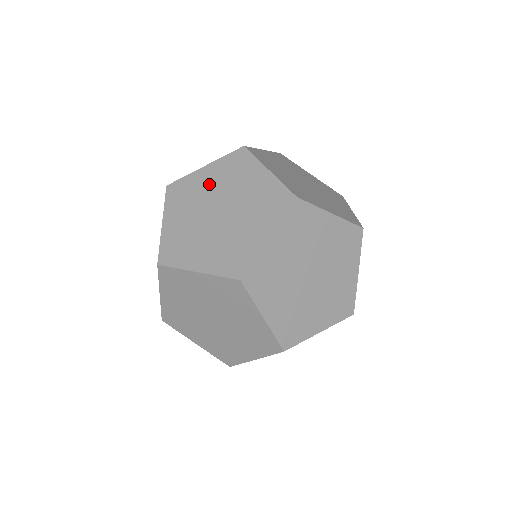
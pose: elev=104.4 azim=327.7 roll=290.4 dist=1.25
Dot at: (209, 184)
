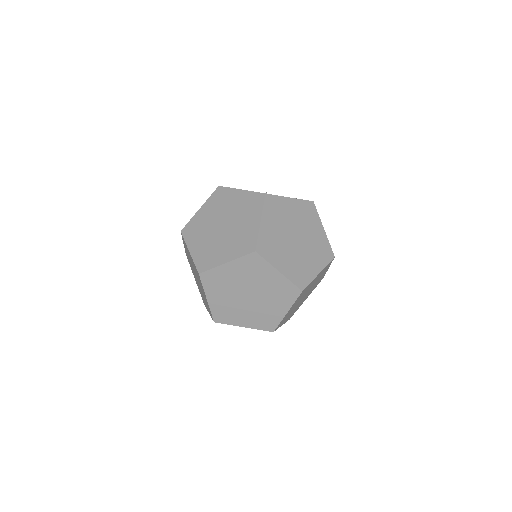
Dot at: (233, 204)
